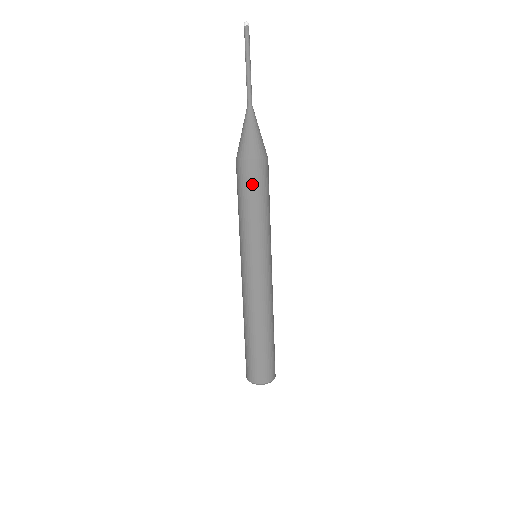
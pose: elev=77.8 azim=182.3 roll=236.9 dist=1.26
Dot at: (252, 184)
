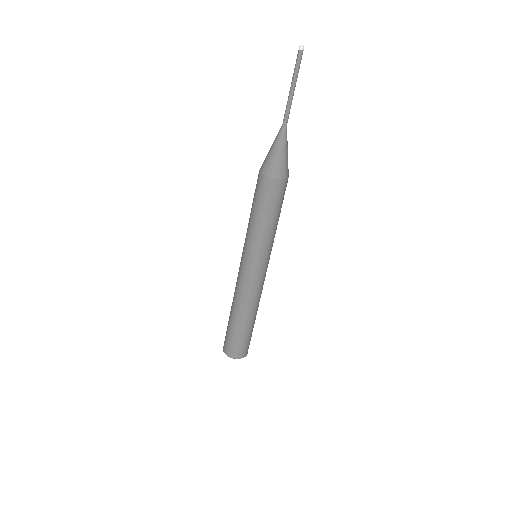
Dot at: (268, 199)
